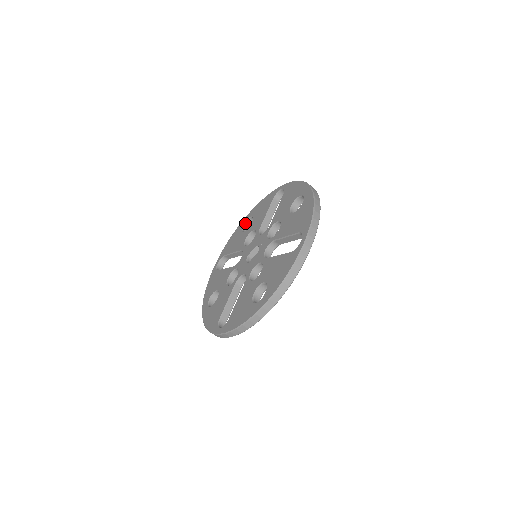
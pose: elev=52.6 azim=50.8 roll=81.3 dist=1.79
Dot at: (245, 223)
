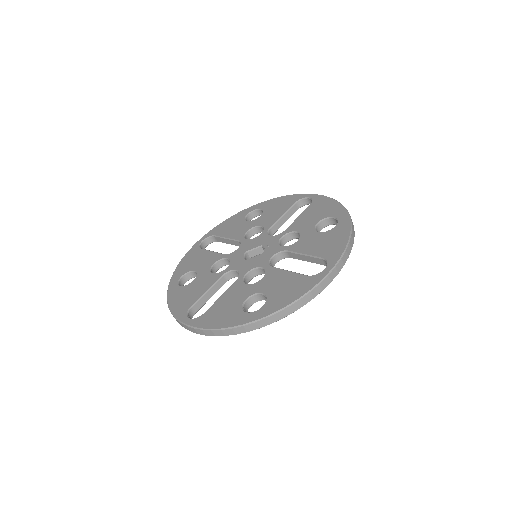
Dot at: (251, 212)
